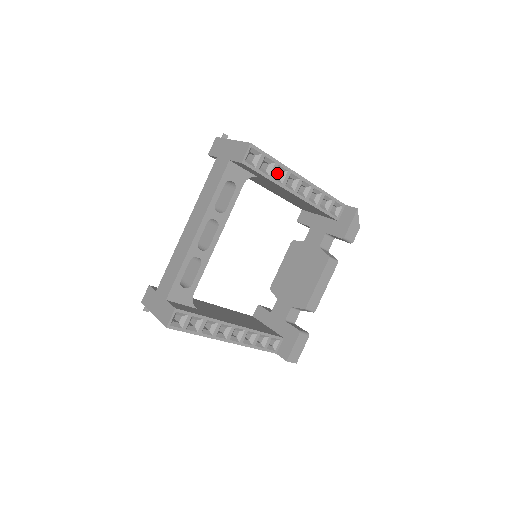
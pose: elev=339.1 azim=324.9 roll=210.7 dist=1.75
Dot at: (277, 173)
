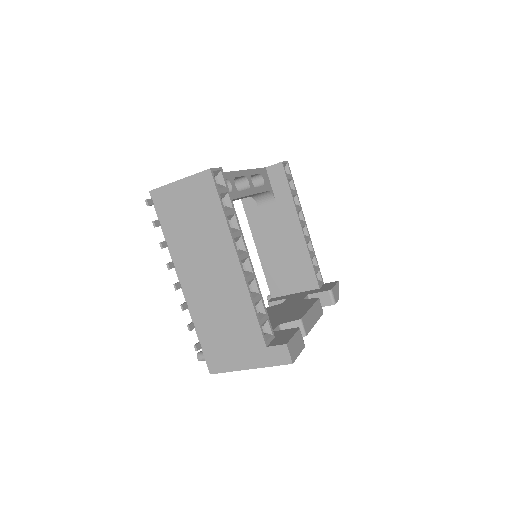
Dot at: occluded
